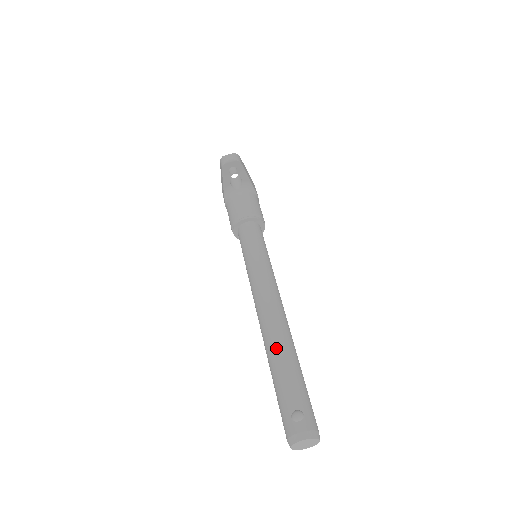
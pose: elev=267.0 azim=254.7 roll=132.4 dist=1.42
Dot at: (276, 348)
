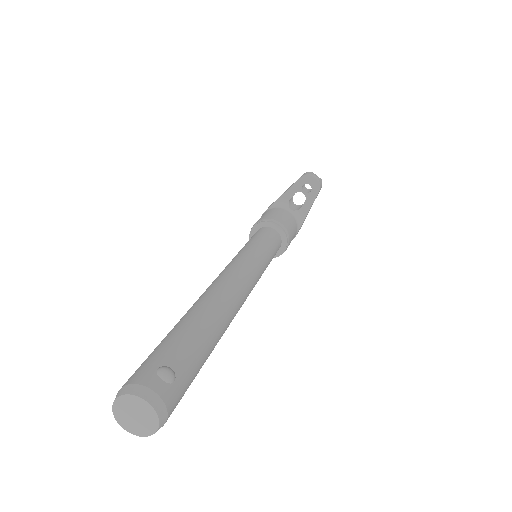
Dot at: (209, 309)
